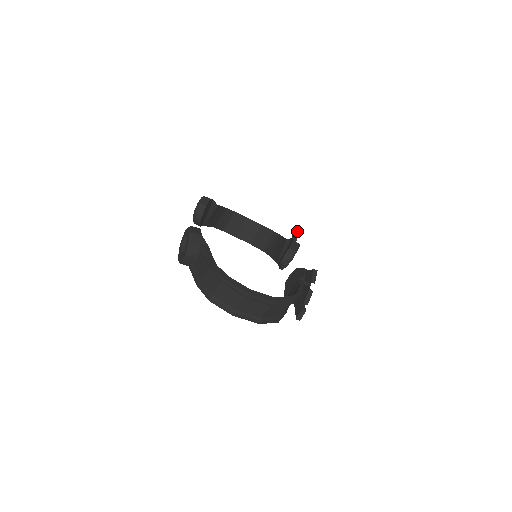
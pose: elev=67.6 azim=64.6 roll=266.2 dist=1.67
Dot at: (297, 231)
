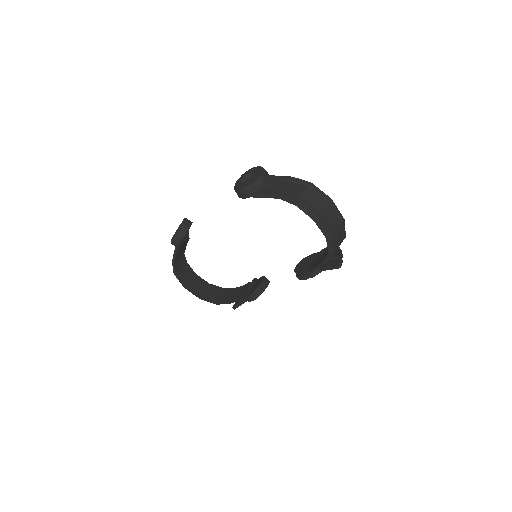
Dot at: occluded
